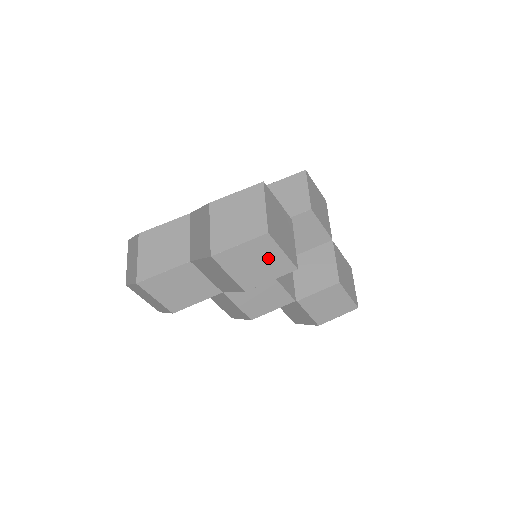
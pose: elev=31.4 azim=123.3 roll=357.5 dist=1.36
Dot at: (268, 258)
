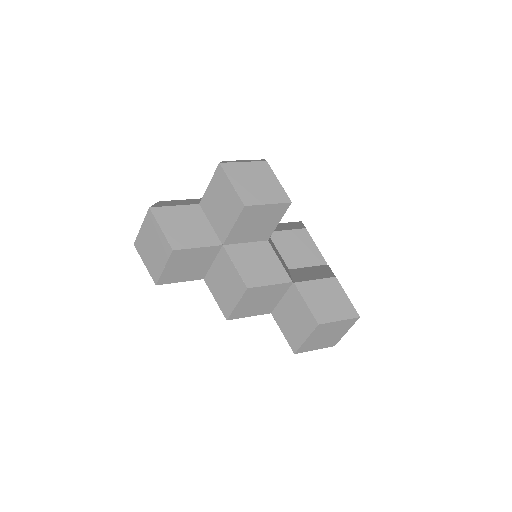
Dot at: (266, 182)
